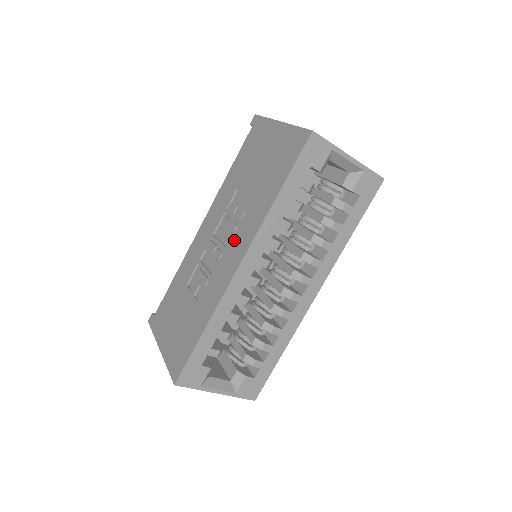
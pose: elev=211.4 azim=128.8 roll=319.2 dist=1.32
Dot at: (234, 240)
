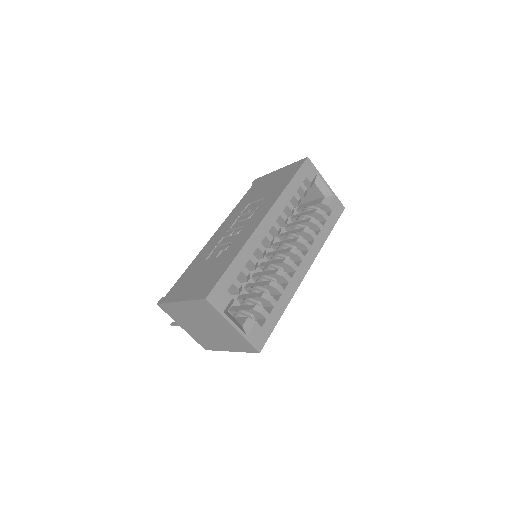
Dot at: (253, 216)
